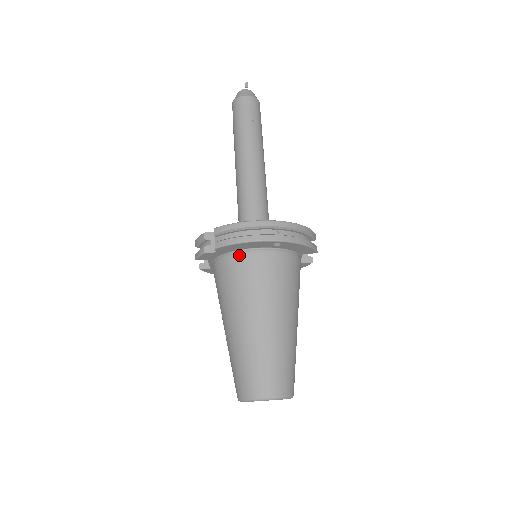
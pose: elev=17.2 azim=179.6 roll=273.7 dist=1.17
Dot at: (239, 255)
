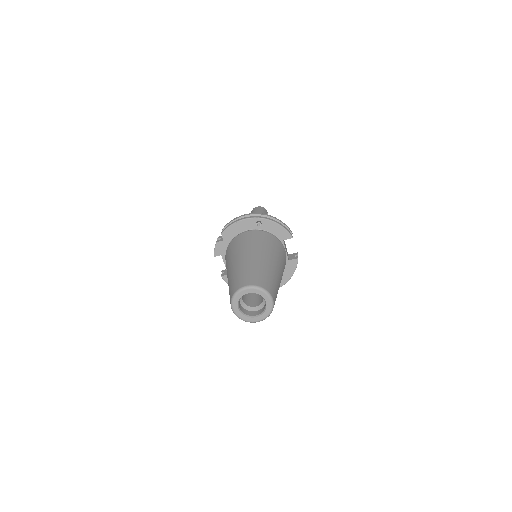
Dot at: (237, 236)
